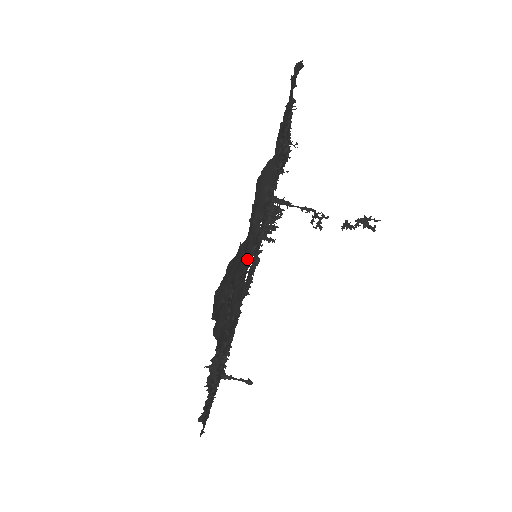
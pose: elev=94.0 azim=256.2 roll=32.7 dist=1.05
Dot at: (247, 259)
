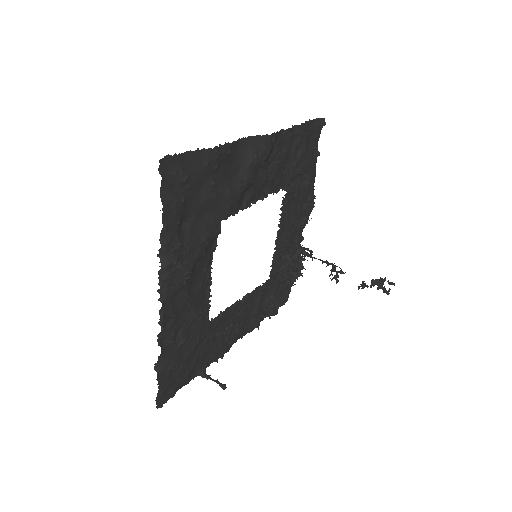
Dot at: (221, 196)
